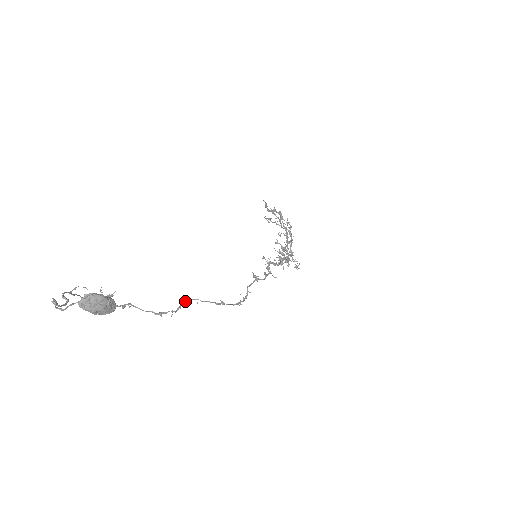
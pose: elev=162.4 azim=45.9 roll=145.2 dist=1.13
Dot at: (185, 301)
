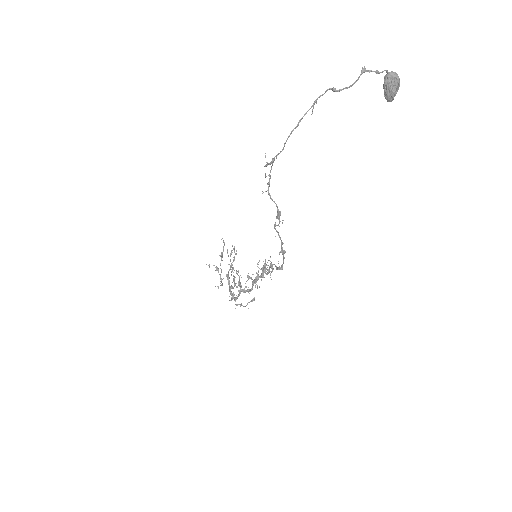
Dot at: (276, 225)
